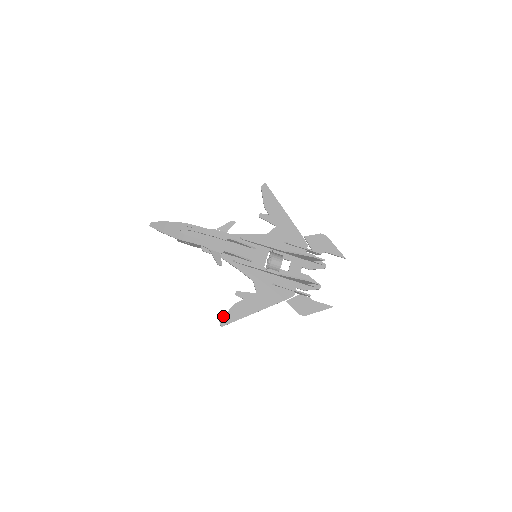
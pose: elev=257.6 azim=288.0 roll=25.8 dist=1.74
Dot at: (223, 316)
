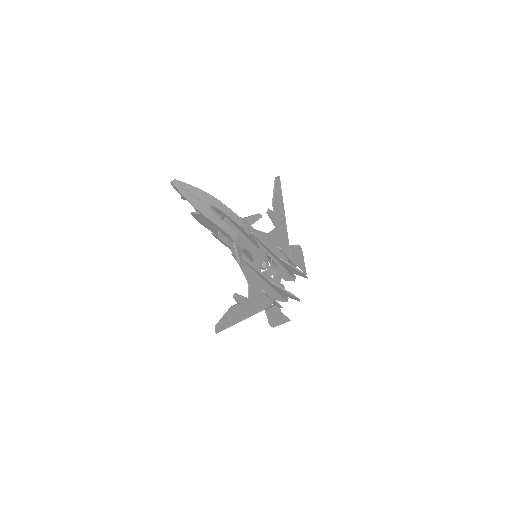
Dot at: (220, 321)
